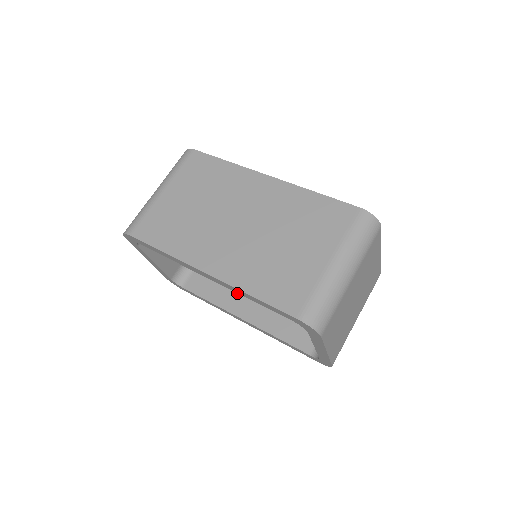
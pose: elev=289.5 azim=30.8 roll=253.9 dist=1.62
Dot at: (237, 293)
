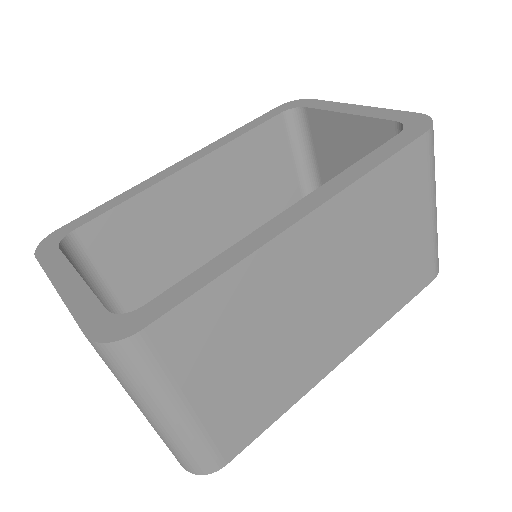
Dot at: occluded
